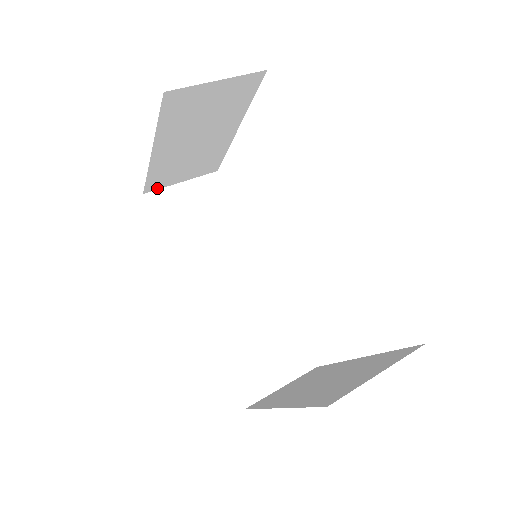
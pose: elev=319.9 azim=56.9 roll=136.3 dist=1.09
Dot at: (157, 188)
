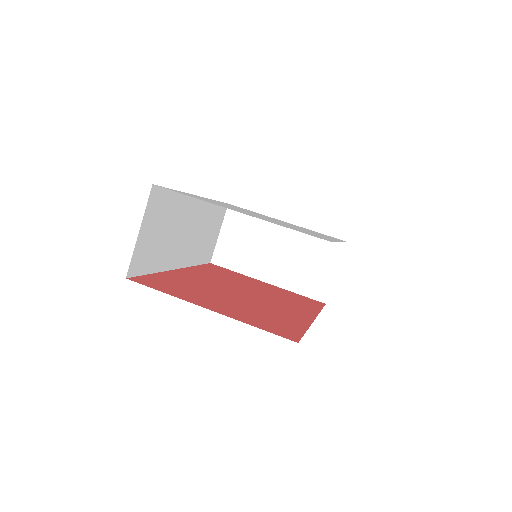
Dot at: occluded
